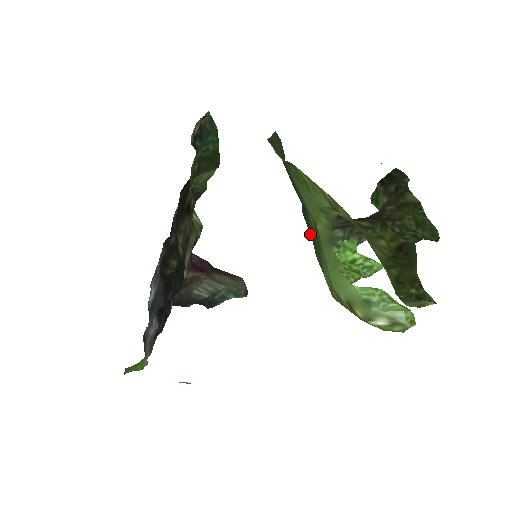
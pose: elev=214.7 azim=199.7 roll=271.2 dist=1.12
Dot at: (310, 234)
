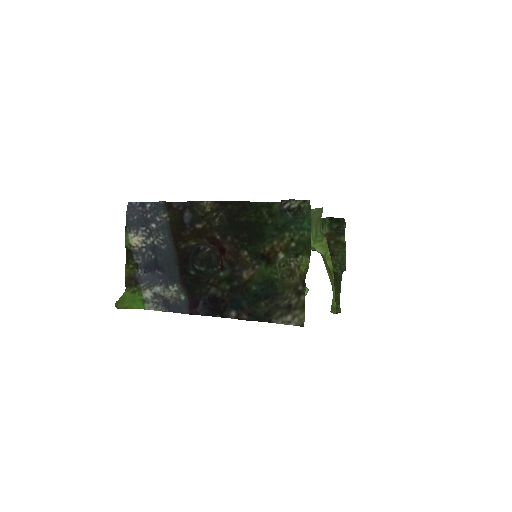
Dot at: occluded
